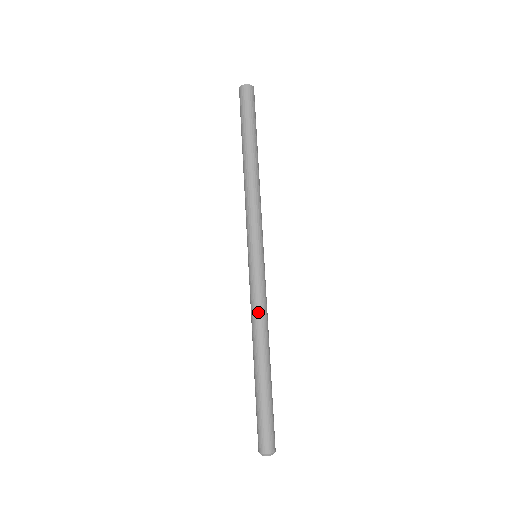
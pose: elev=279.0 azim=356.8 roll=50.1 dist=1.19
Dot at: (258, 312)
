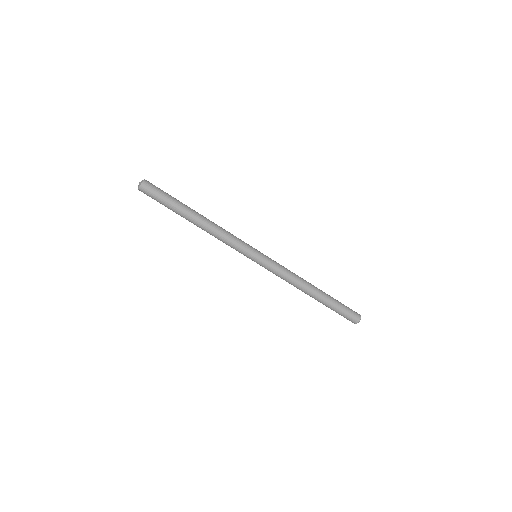
Dot at: (290, 276)
